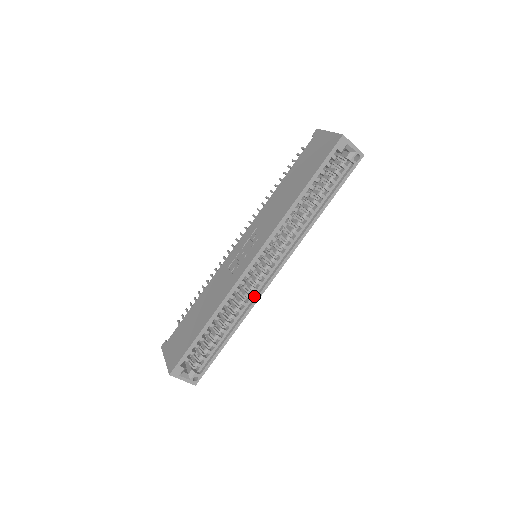
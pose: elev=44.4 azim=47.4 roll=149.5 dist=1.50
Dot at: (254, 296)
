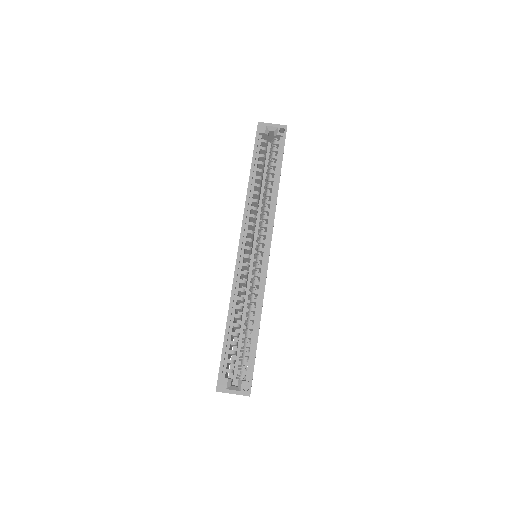
Dot at: (261, 281)
